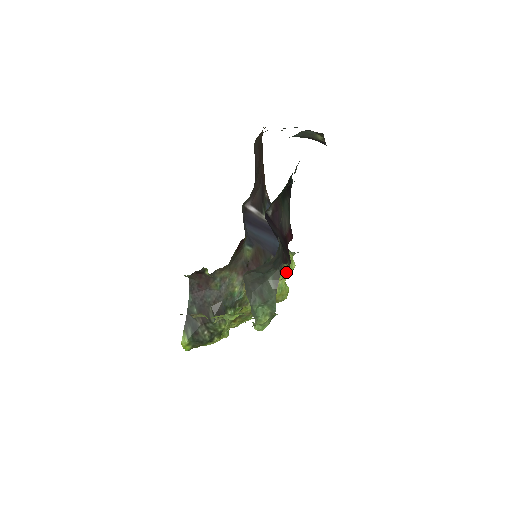
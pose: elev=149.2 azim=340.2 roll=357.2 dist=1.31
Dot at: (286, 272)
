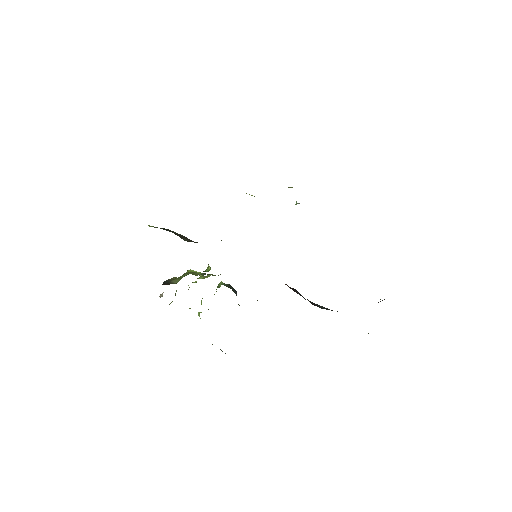
Dot at: occluded
